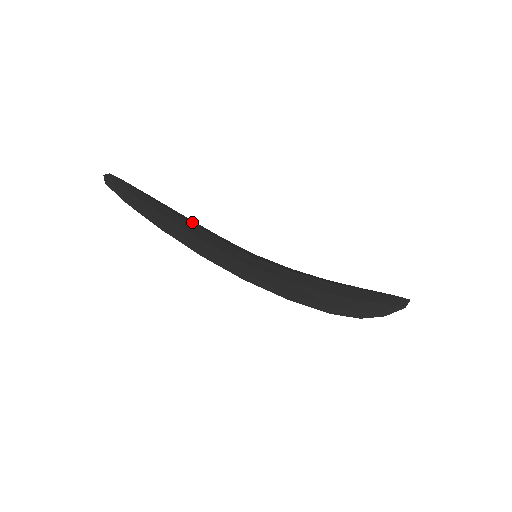
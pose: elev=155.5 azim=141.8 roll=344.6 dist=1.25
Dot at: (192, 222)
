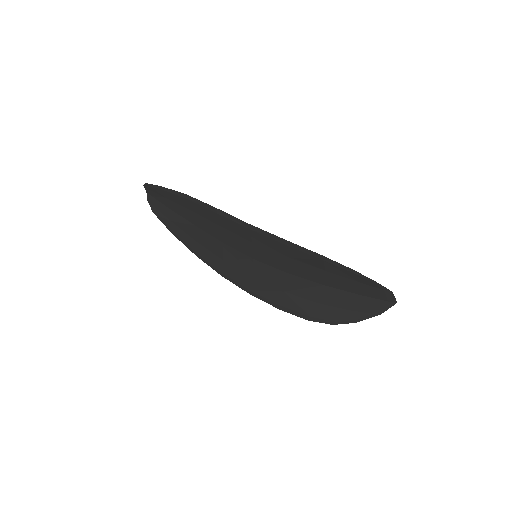
Dot at: (203, 234)
